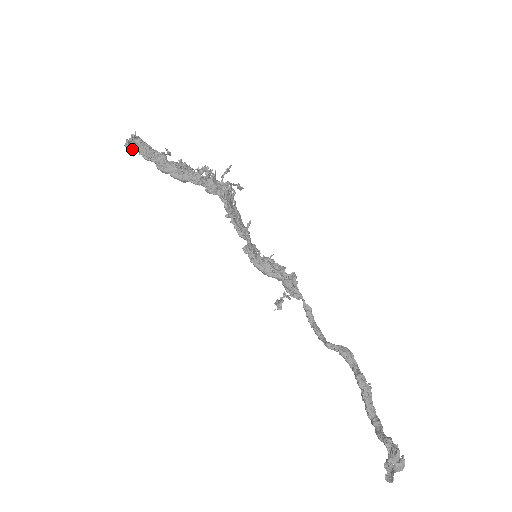
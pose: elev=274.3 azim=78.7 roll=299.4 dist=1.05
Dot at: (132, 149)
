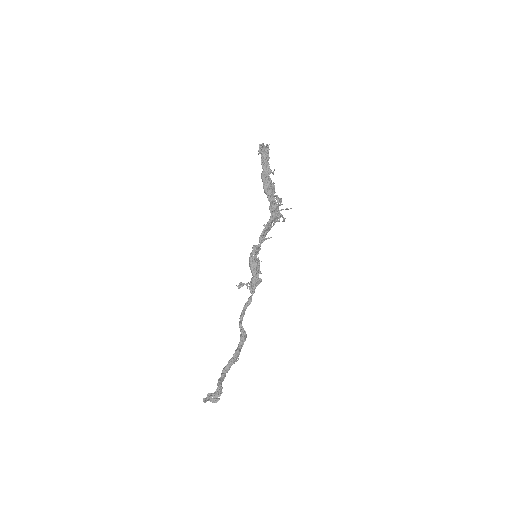
Dot at: (261, 150)
